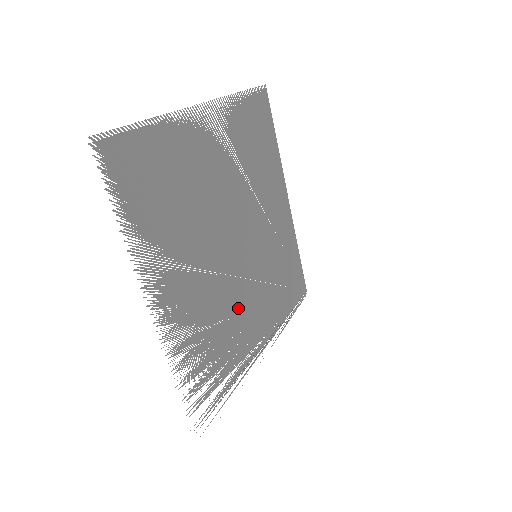
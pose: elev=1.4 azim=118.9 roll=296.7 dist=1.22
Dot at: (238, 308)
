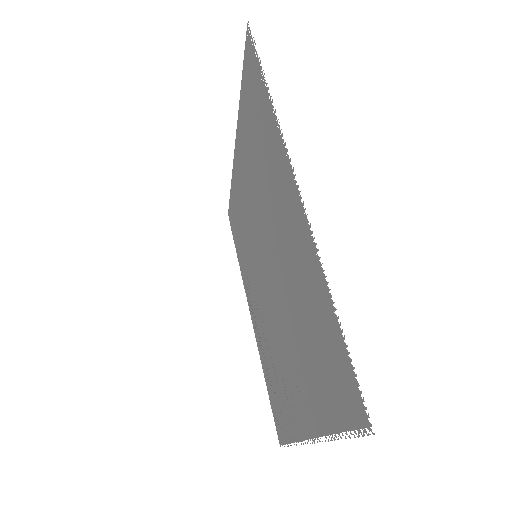
Dot at: occluded
